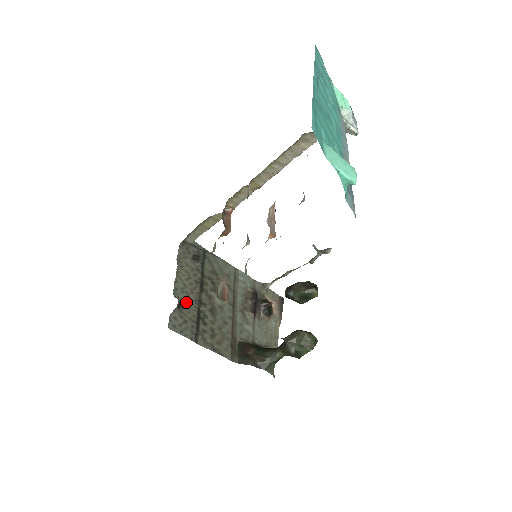
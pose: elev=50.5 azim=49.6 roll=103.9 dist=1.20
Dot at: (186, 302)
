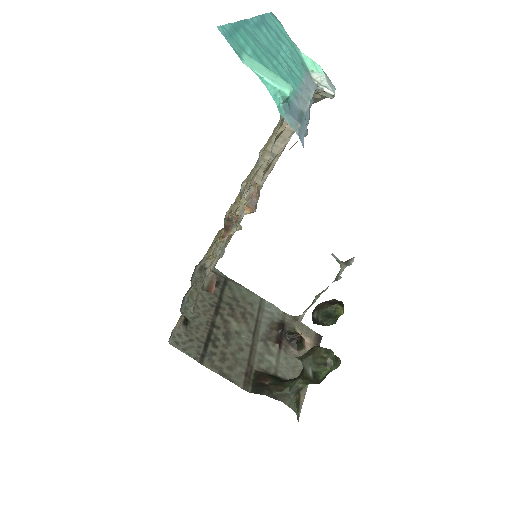
Dot at: (196, 322)
